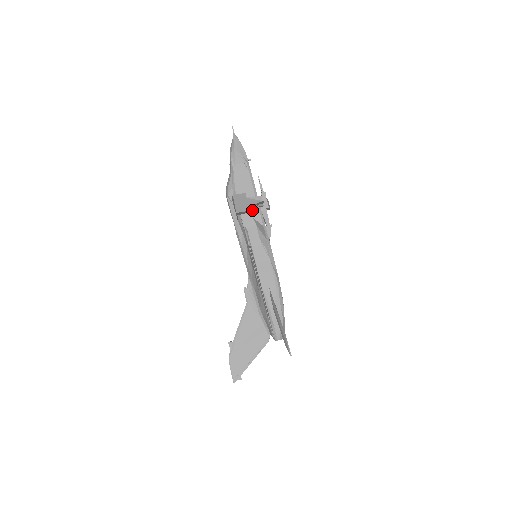
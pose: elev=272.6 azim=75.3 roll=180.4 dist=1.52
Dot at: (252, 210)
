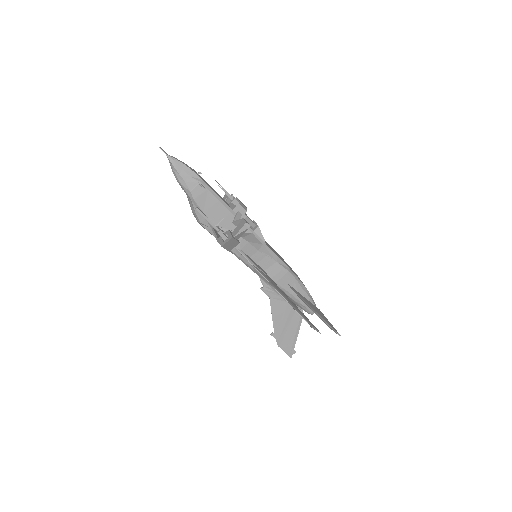
Dot at: (233, 225)
